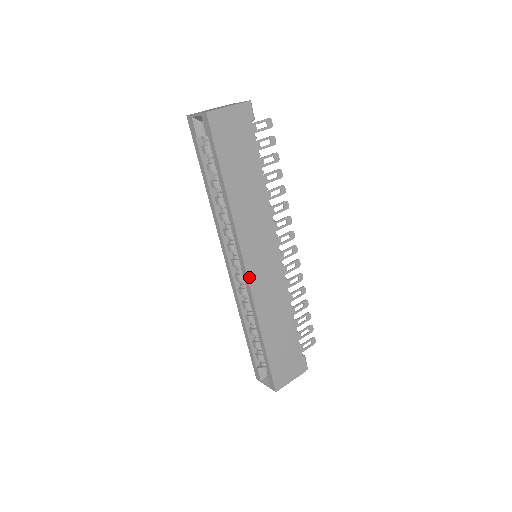
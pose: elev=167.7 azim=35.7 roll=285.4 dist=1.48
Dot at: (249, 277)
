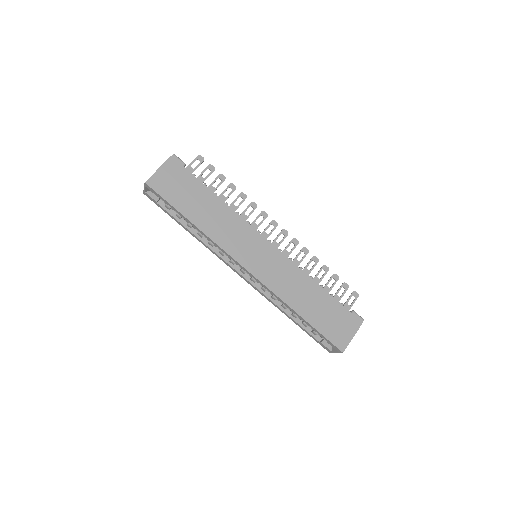
Dot at: (254, 274)
